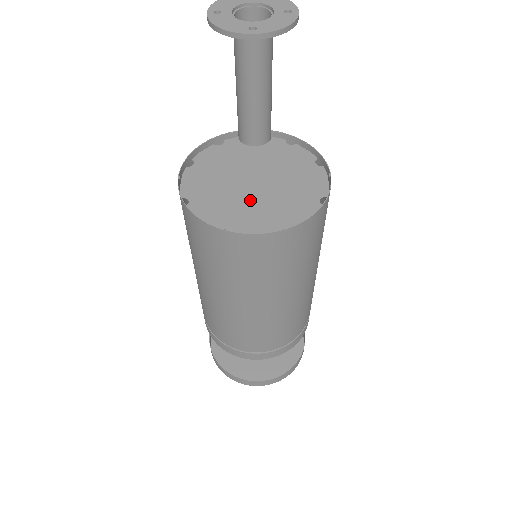
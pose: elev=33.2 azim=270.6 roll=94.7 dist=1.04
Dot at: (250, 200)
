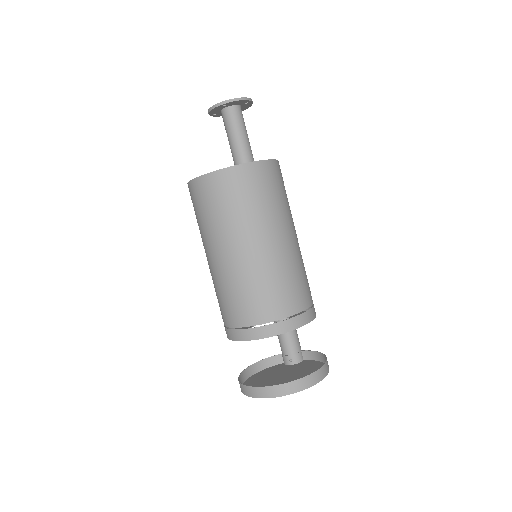
Dot at: occluded
